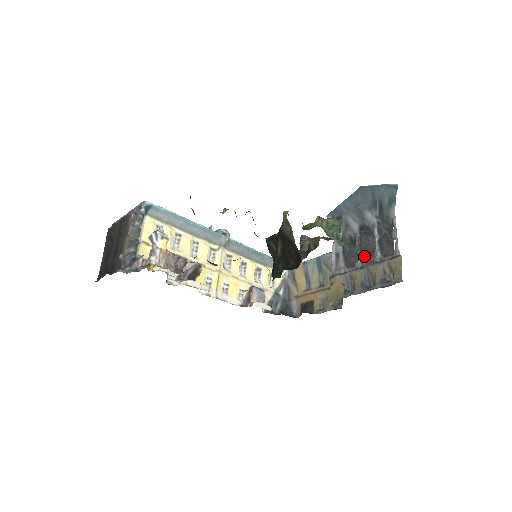
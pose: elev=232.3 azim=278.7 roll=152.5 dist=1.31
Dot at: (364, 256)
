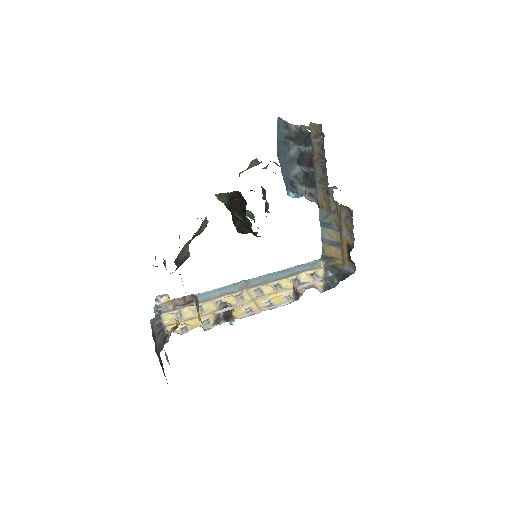
Dot at: (311, 165)
